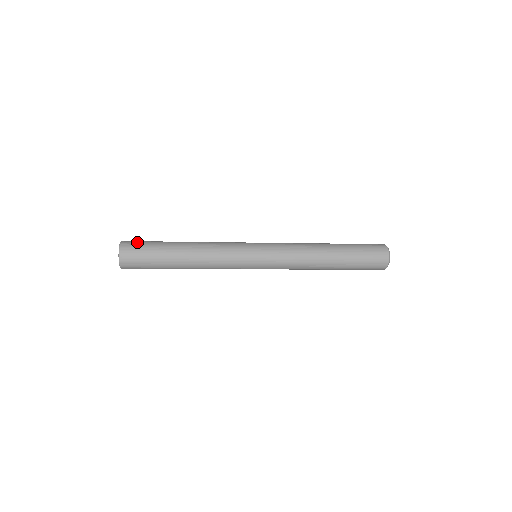
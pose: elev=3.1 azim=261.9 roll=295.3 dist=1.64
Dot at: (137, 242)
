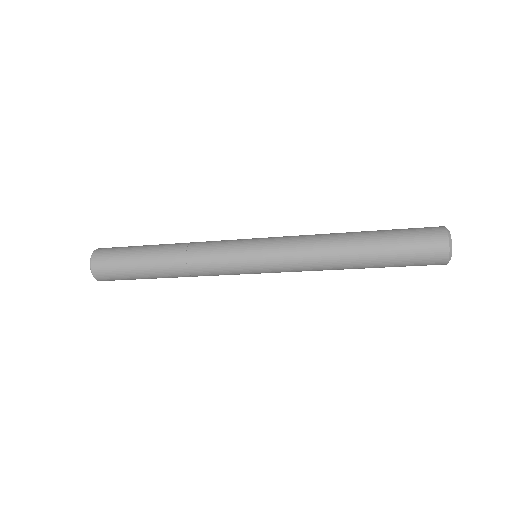
Dot at: (113, 247)
